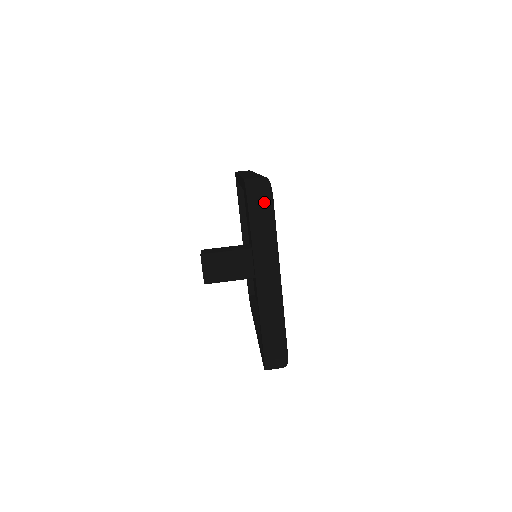
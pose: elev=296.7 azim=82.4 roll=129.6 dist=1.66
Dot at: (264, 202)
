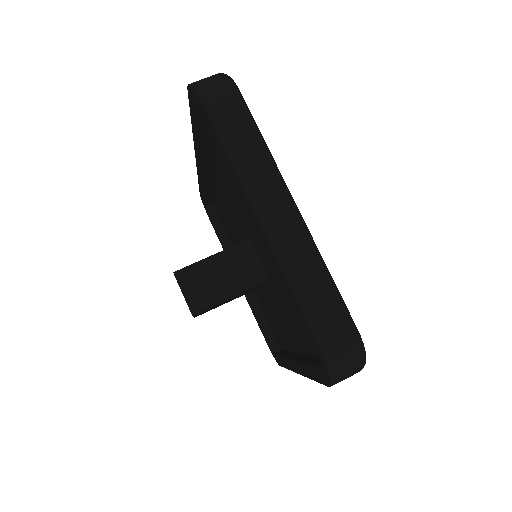
Dot at: (225, 90)
